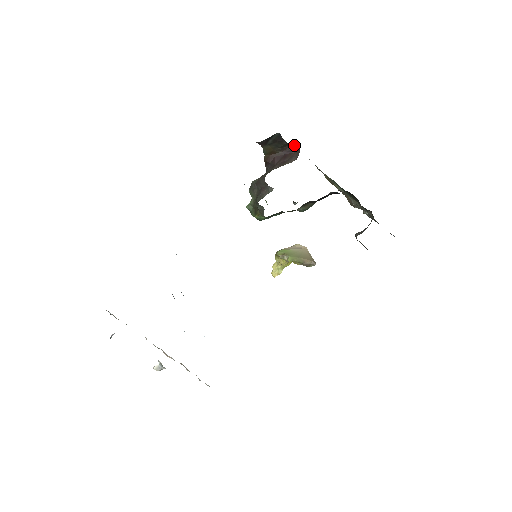
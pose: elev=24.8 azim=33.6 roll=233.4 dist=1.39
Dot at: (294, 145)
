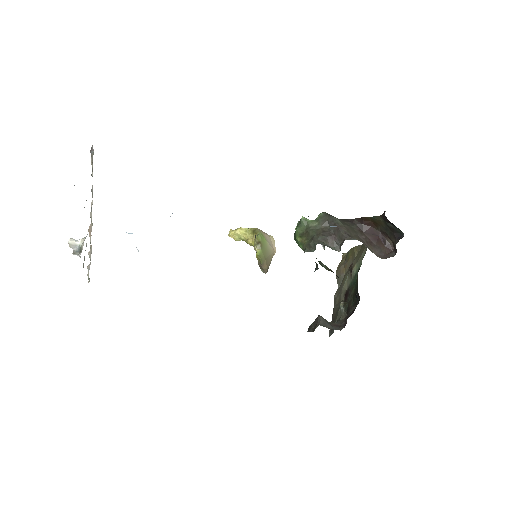
Dot at: (392, 242)
